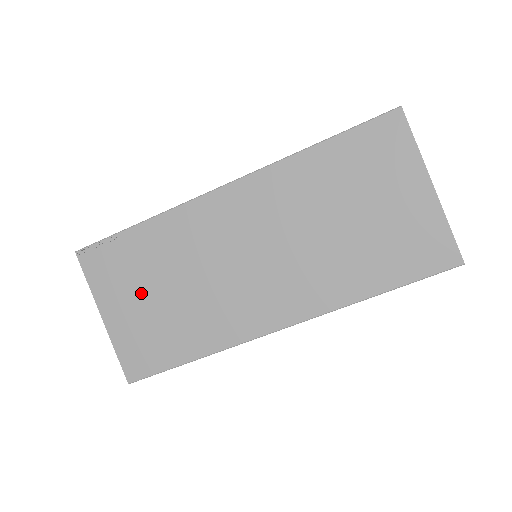
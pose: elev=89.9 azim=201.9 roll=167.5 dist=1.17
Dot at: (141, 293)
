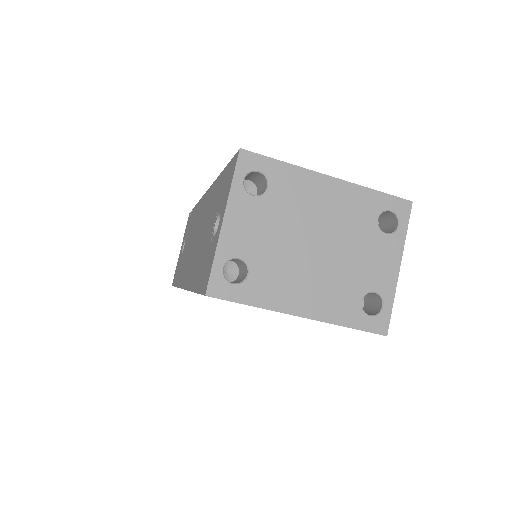
Dot at: occluded
